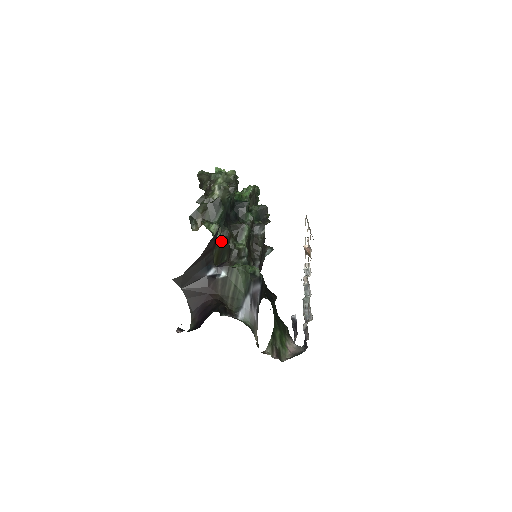
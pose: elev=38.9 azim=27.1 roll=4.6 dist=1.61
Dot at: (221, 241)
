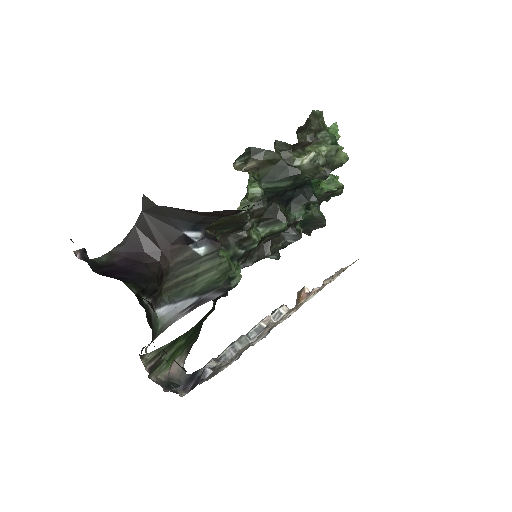
Dot at: (244, 214)
